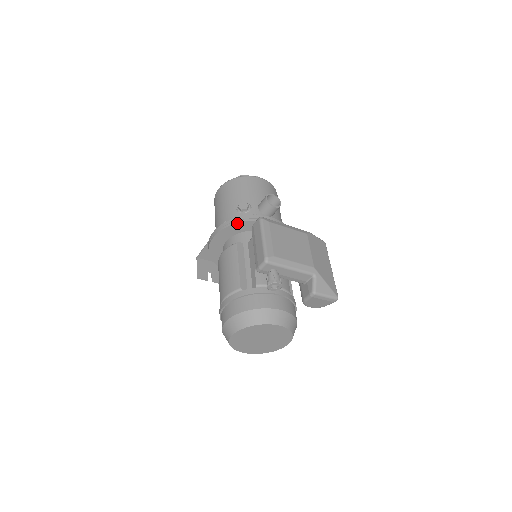
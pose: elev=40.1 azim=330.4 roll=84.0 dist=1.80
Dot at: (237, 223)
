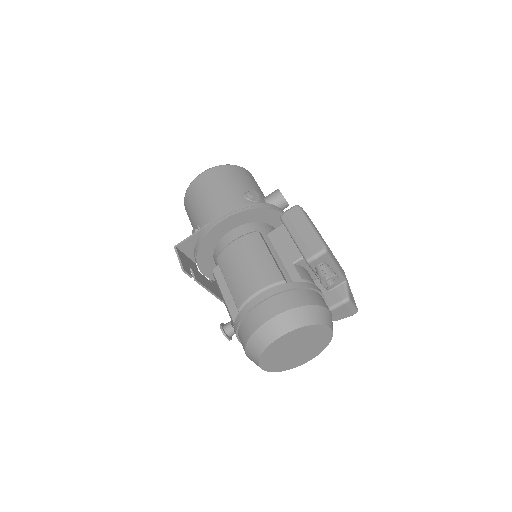
Dot at: (259, 208)
